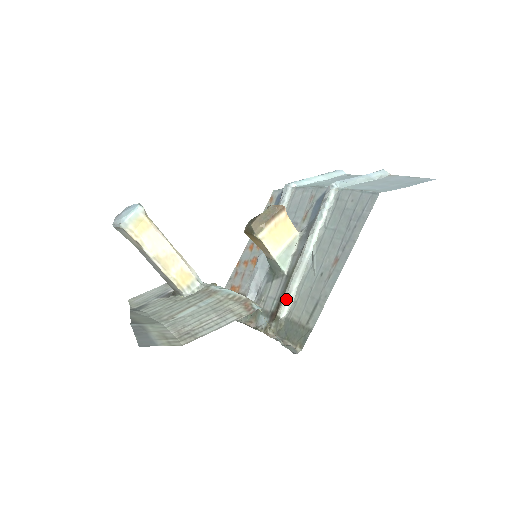
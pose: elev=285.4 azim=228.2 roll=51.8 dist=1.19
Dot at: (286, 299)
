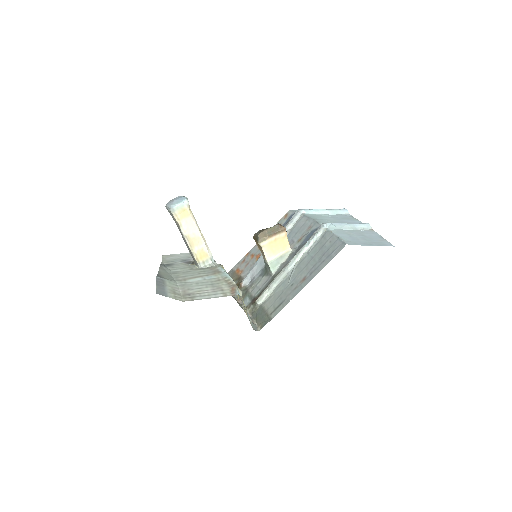
Dot at: (265, 293)
